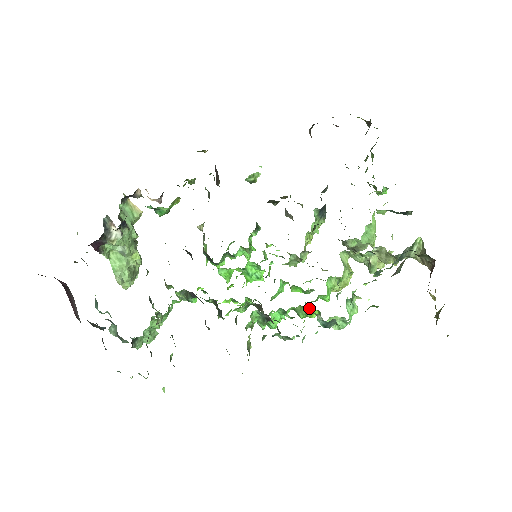
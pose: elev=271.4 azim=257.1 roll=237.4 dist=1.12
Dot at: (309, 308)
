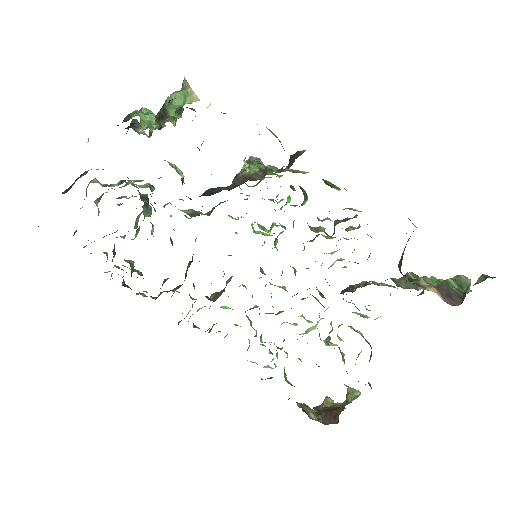
Dot at: occluded
